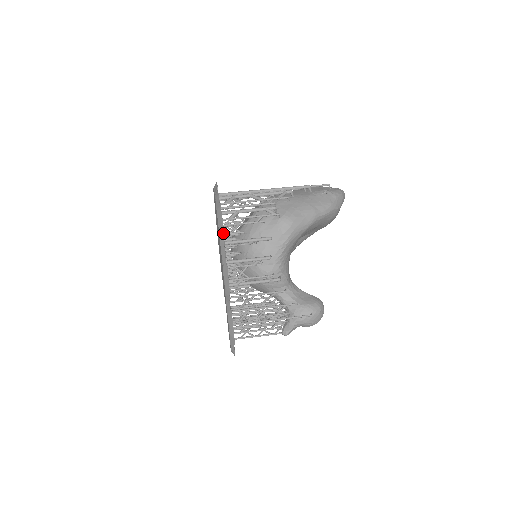
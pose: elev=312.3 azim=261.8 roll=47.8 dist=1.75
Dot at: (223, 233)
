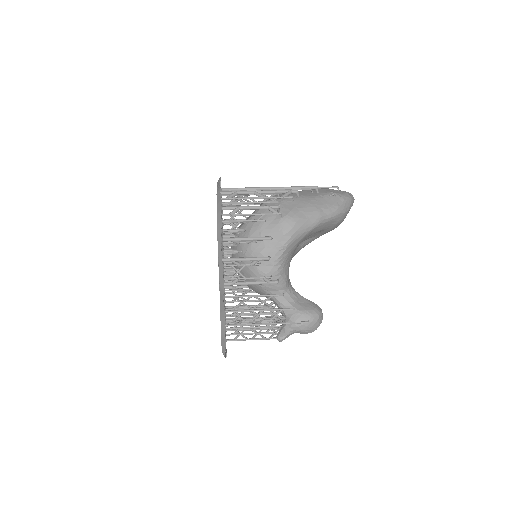
Dot at: (222, 229)
